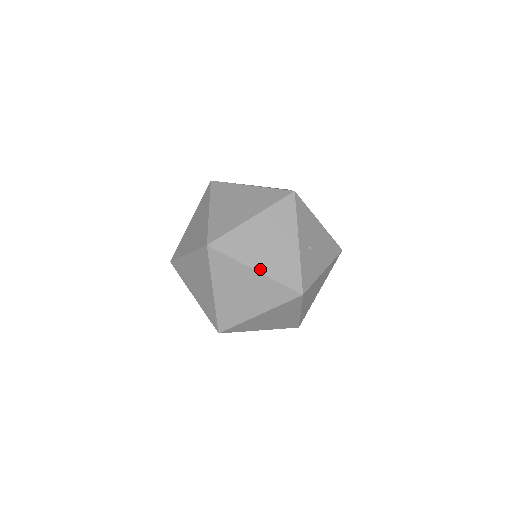
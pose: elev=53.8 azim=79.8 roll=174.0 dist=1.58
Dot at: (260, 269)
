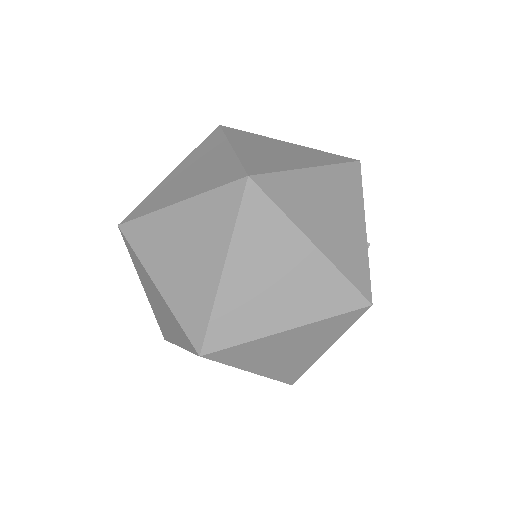
Dot at: (319, 244)
